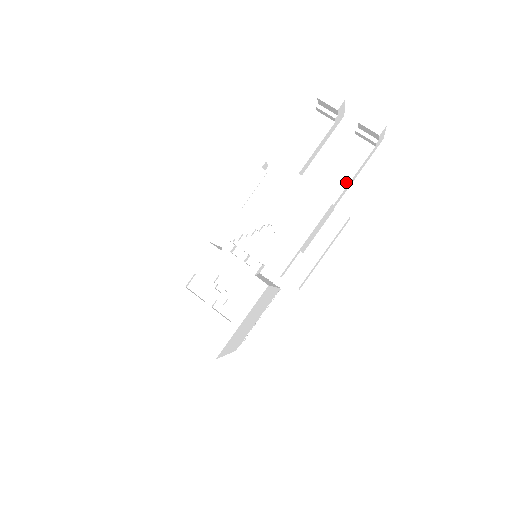
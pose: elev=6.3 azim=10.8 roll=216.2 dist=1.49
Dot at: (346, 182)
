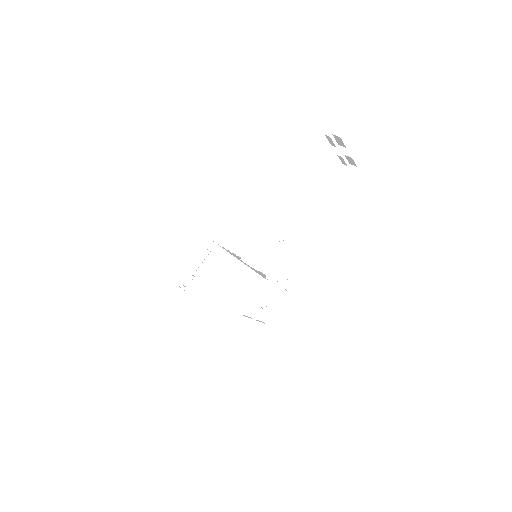
Dot at: (322, 193)
